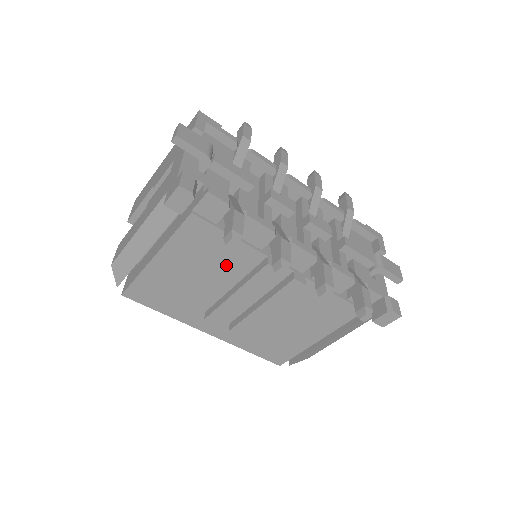
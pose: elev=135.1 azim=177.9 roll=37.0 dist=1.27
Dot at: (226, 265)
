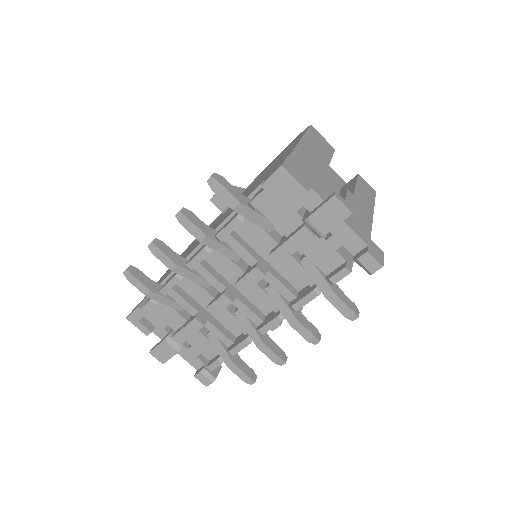
Dot at: occluded
